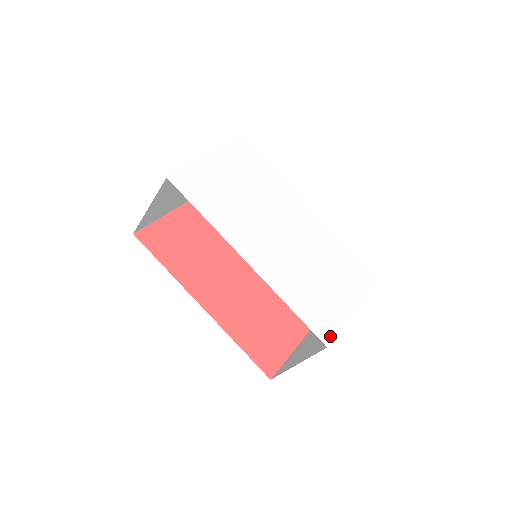
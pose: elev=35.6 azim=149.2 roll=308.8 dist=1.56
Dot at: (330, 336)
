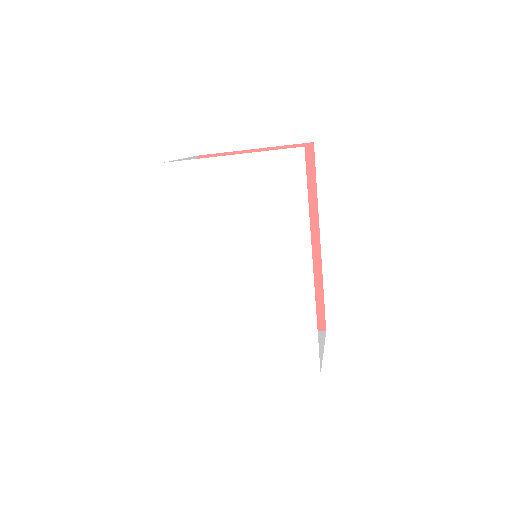
Dot at: (211, 368)
